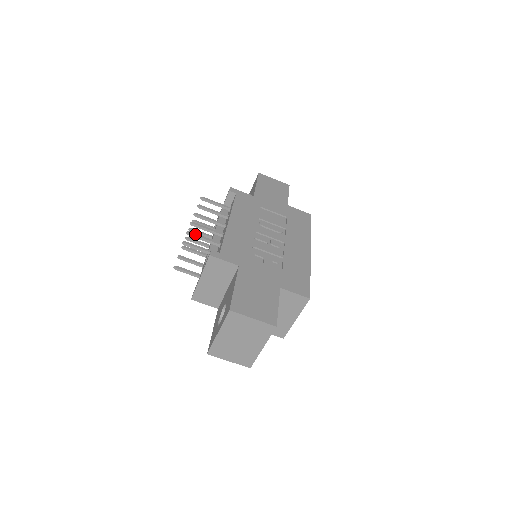
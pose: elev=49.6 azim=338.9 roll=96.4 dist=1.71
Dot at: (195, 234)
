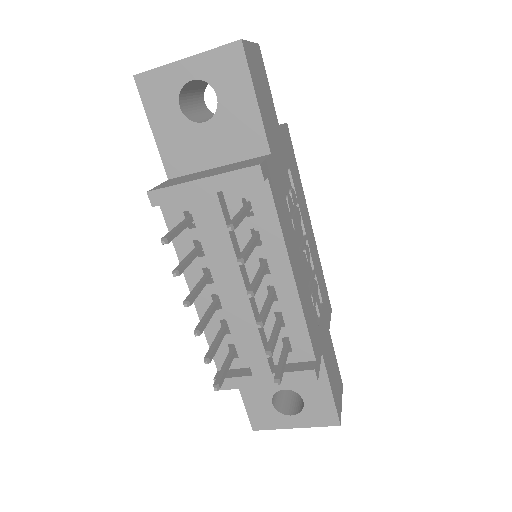
Dot at: (274, 346)
